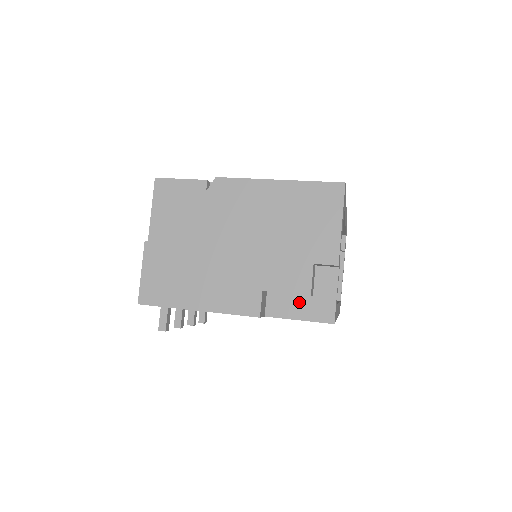
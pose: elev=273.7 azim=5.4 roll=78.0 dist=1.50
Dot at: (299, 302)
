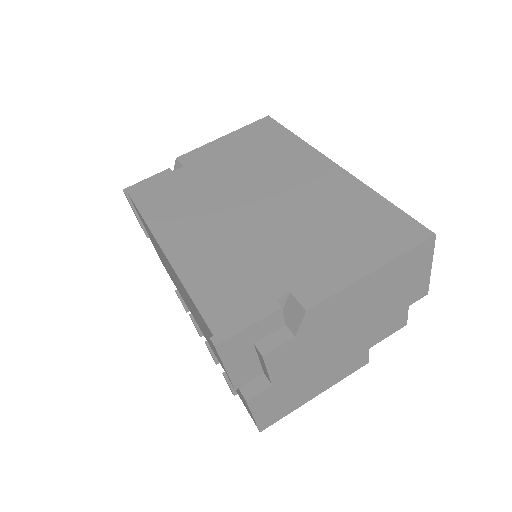
Dot at: occluded
